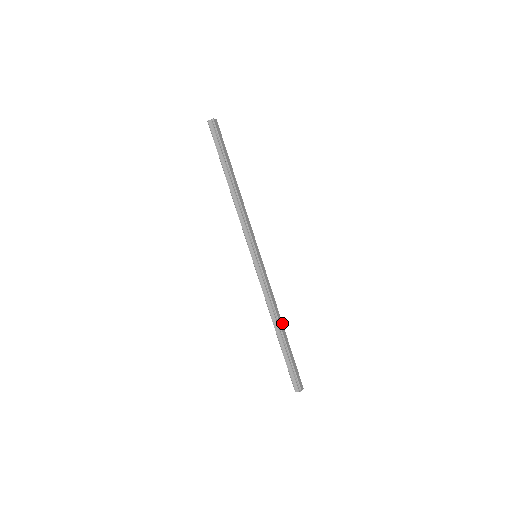
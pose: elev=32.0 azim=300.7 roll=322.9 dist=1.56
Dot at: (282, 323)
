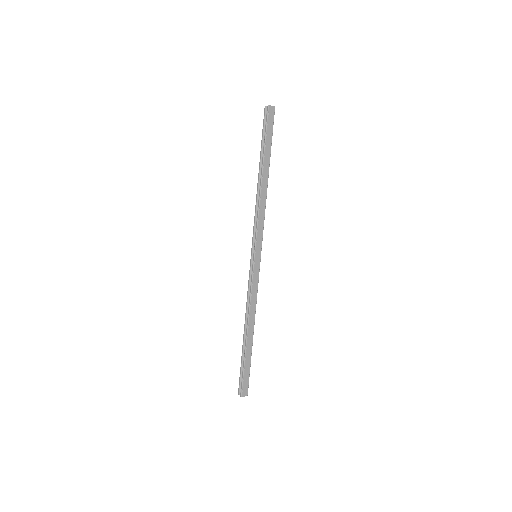
Dot at: (253, 329)
